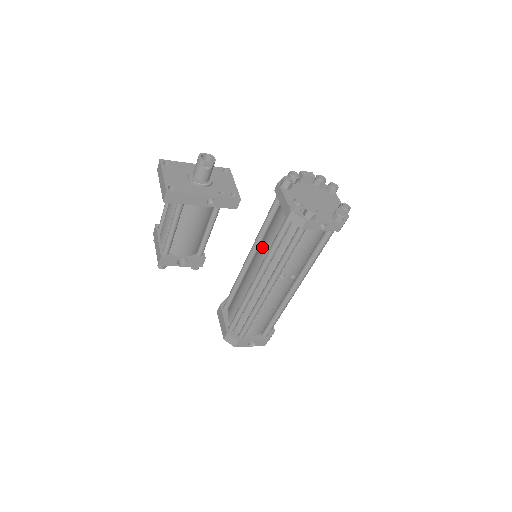
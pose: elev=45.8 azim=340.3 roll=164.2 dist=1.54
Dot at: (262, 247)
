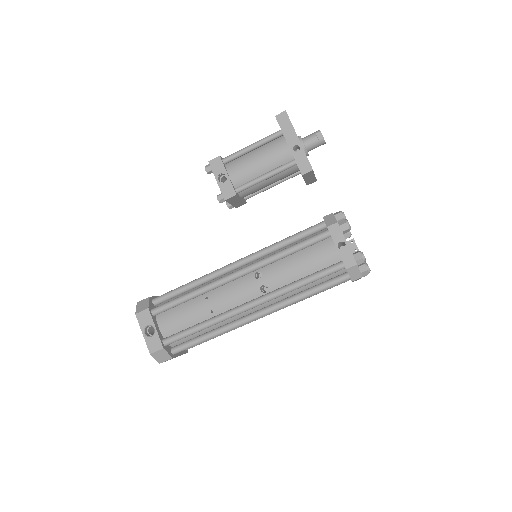
Dot at: occluded
